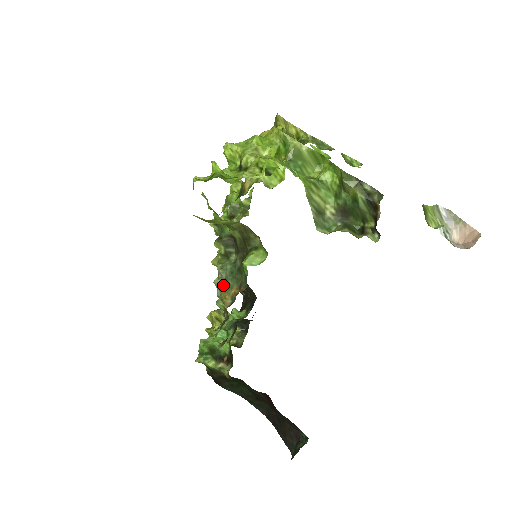
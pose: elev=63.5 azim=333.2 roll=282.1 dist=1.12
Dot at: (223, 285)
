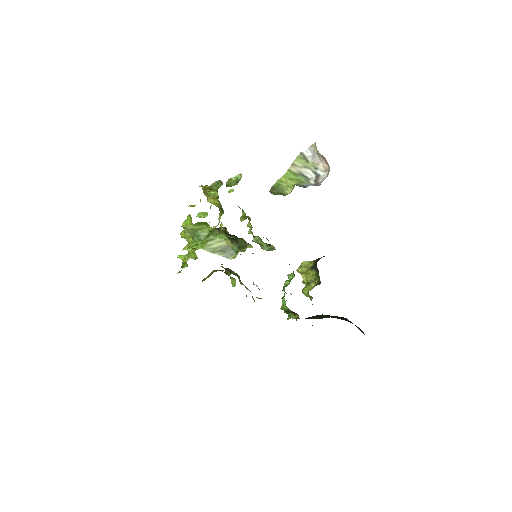
Dot at: occluded
